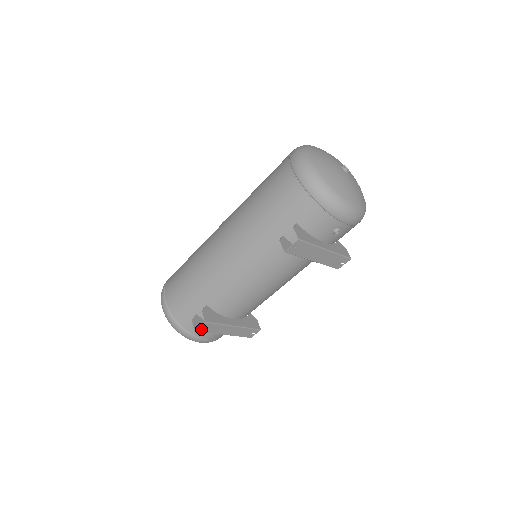
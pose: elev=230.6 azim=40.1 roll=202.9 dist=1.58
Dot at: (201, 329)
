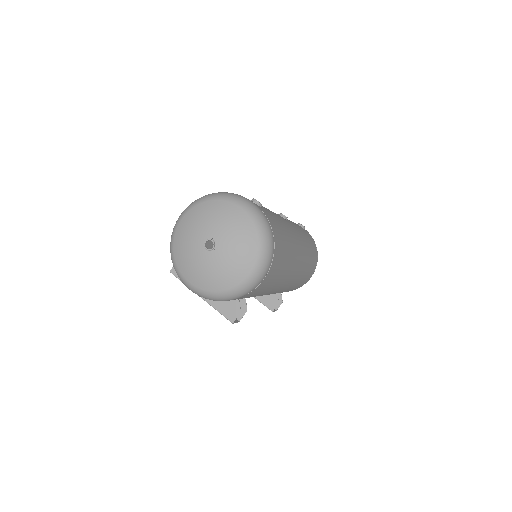
Dot at: occluded
